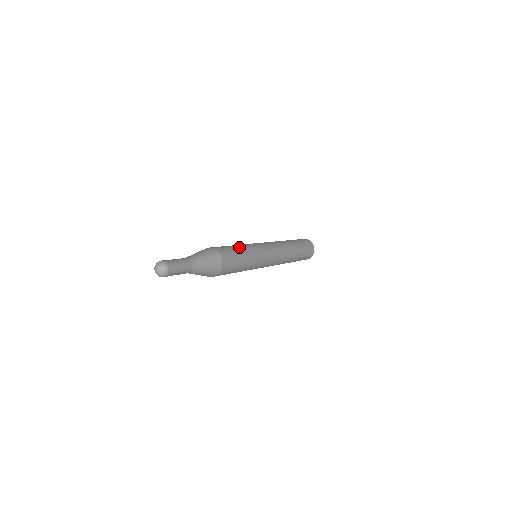
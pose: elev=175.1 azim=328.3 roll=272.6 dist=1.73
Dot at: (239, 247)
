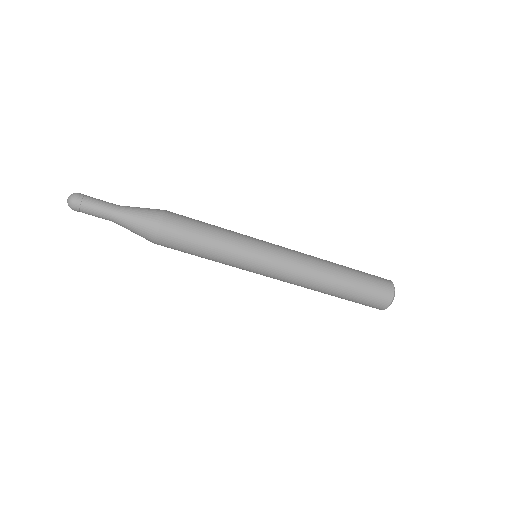
Dot at: (212, 225)
